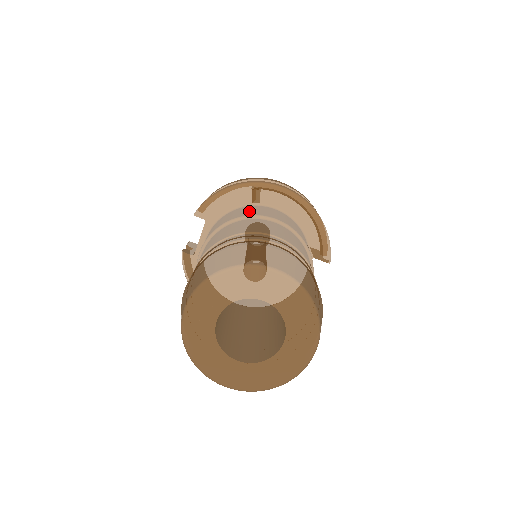
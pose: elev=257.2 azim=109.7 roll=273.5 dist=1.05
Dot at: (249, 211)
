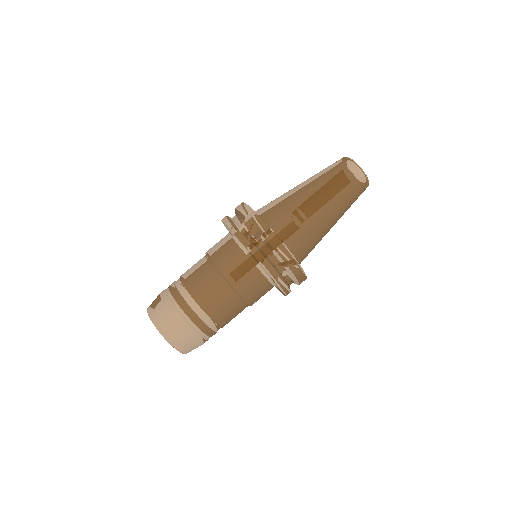
Dot at: (252, 289)
